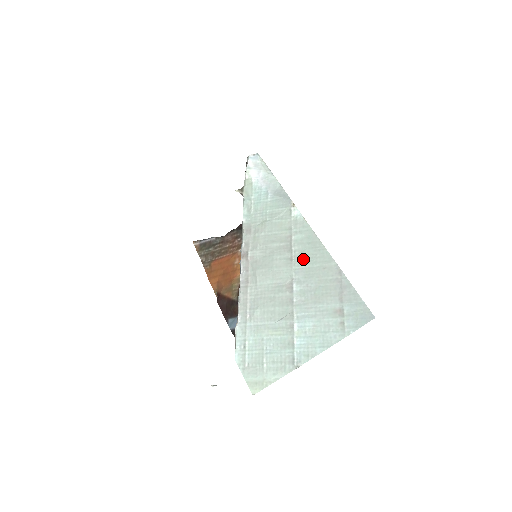
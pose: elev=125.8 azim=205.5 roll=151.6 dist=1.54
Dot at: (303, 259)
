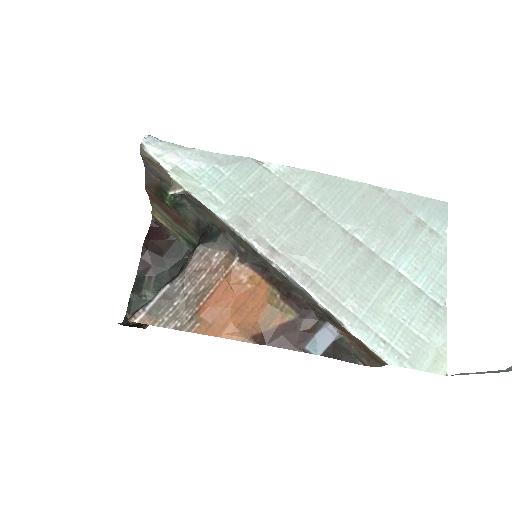
Dot at: (335, 205)
